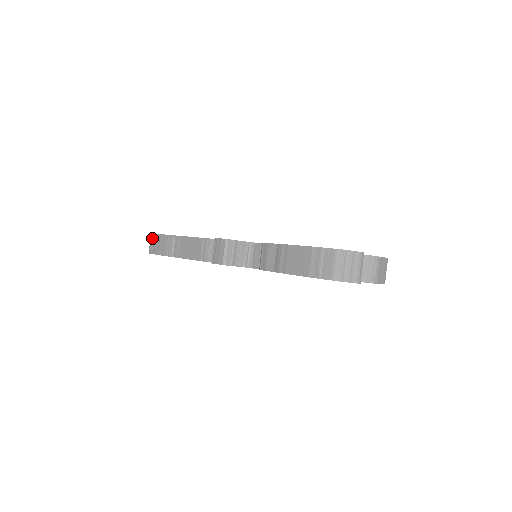
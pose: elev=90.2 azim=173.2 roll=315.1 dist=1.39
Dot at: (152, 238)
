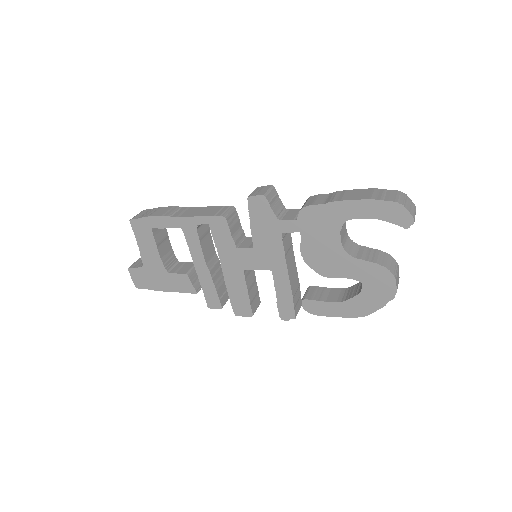
Dot at: (144, 211)
